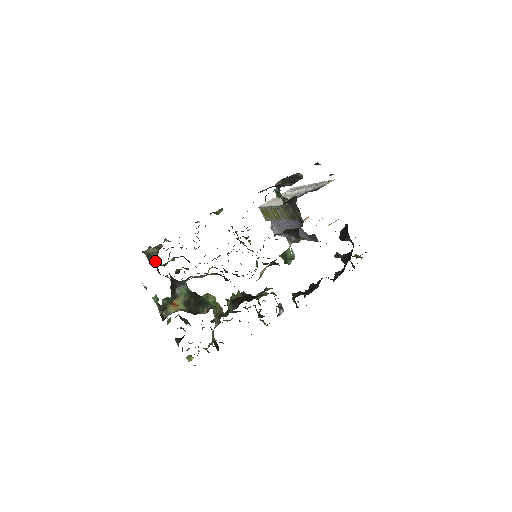
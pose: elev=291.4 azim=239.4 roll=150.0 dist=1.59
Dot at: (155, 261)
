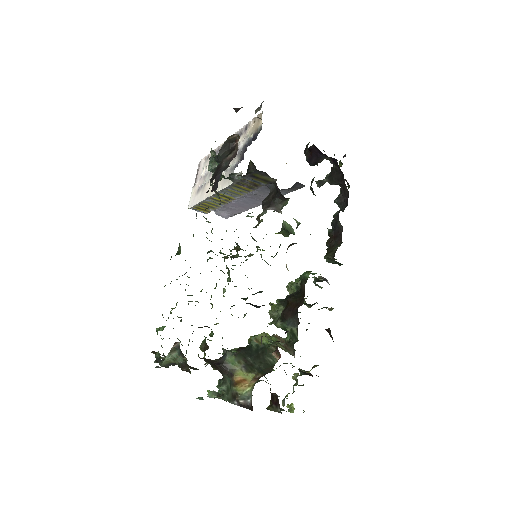
Dot at: occluded
